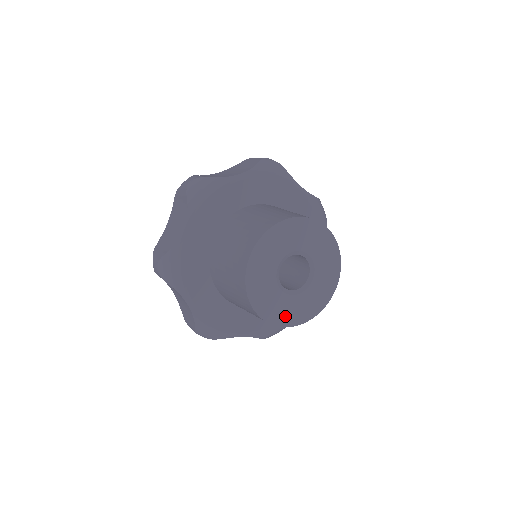
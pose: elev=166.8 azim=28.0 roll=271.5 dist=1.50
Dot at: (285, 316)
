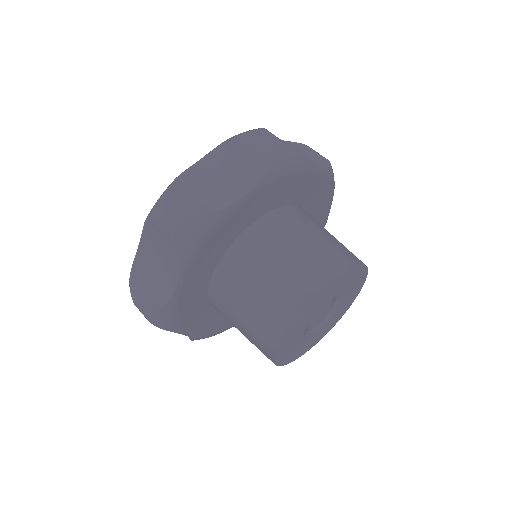
Dot at: (285, 355)
